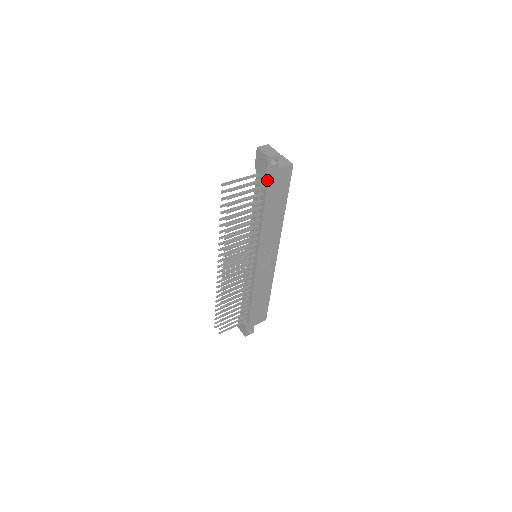
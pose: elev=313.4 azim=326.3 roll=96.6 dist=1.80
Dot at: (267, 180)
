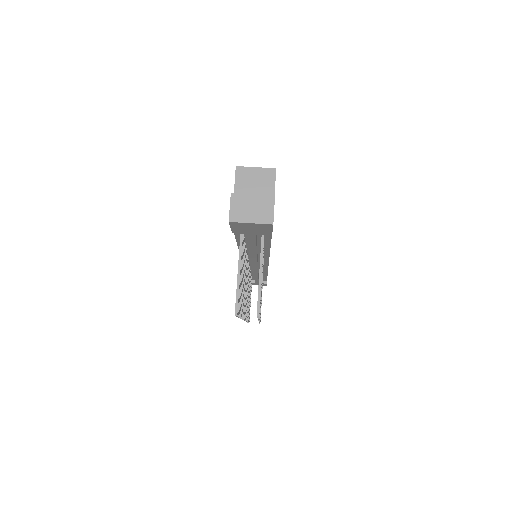
Dot at: occluded
